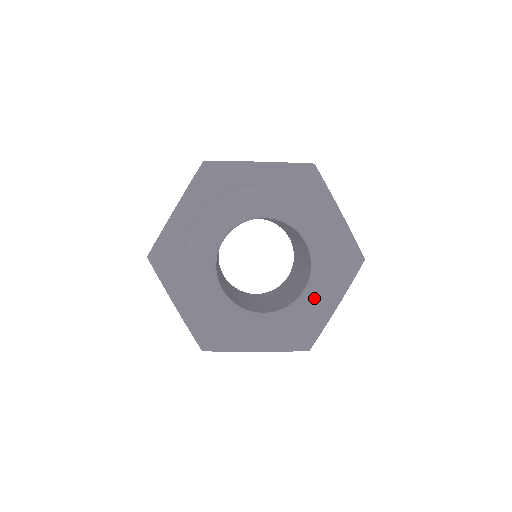
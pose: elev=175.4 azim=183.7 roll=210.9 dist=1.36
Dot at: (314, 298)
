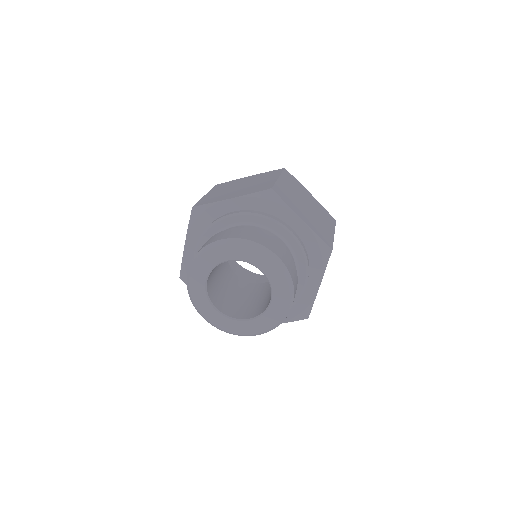
Dot at: (278, 305)
